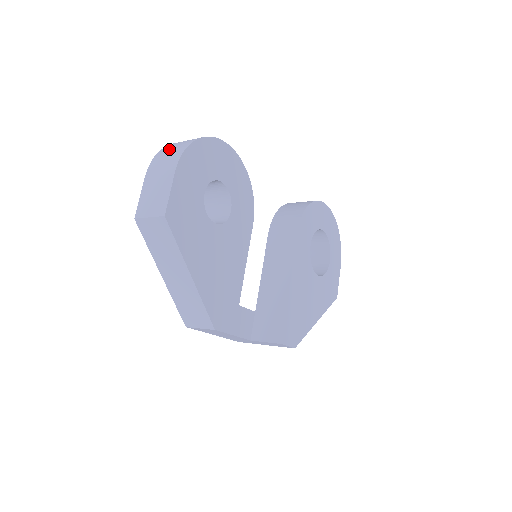
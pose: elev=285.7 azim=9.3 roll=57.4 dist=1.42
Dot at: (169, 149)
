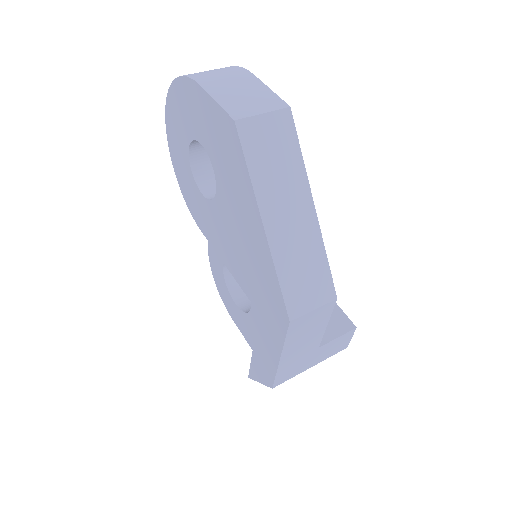
Dot at: occluded
